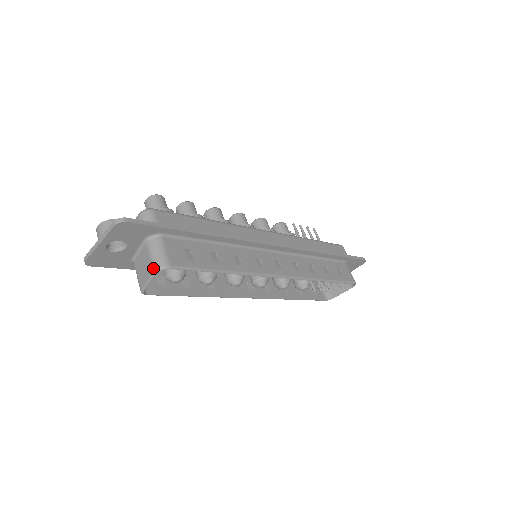
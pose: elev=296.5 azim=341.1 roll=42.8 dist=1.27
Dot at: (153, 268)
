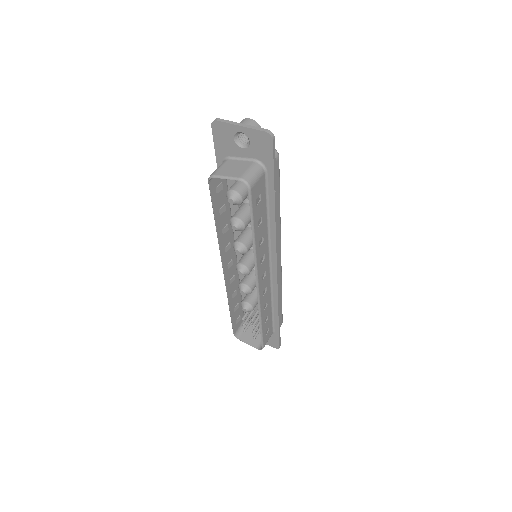
Dot at: (242, 176)
